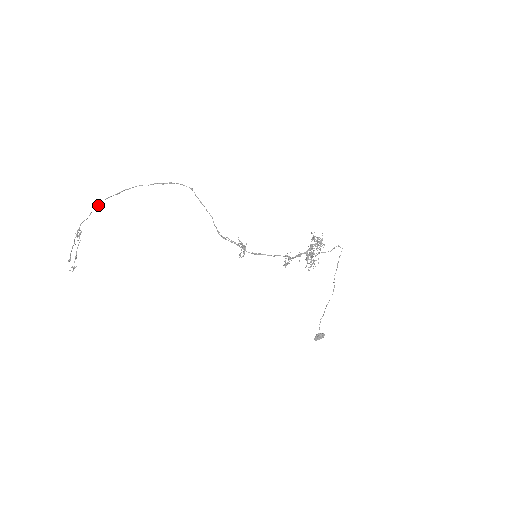
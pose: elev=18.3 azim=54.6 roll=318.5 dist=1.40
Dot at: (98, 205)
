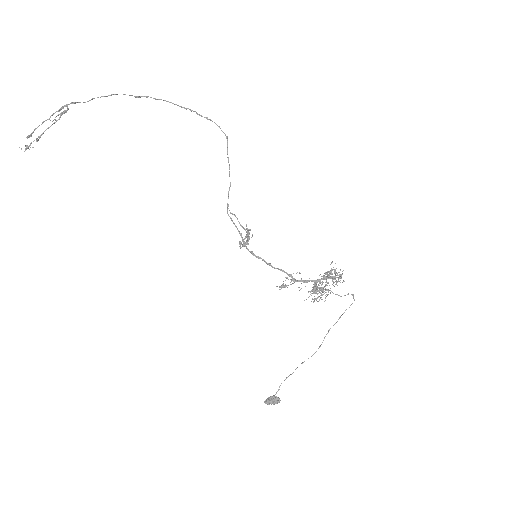
Dot at: occluded
